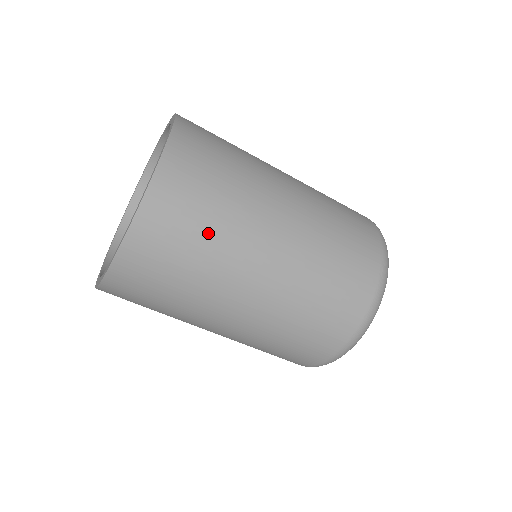
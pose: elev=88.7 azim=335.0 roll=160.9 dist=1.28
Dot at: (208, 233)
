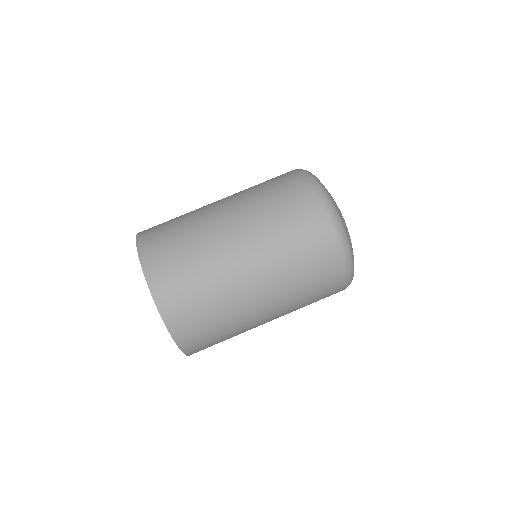
Dot at: (193, 265)
